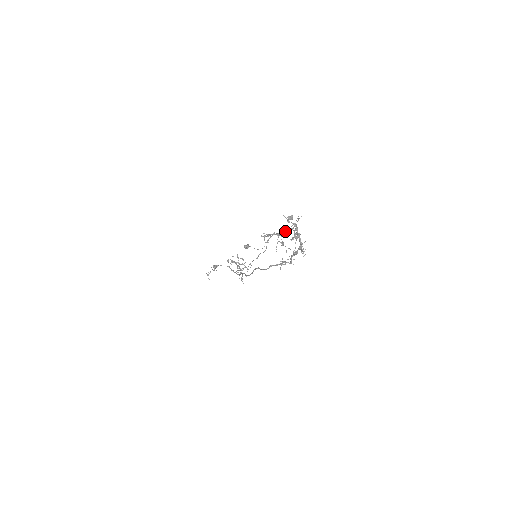
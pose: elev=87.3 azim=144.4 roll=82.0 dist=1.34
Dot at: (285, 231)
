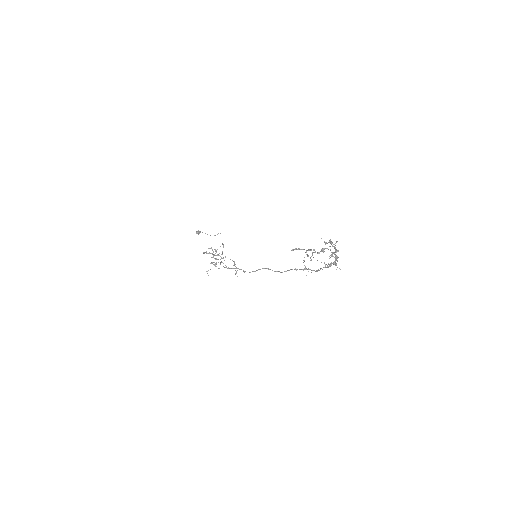
Dot at: (322, 250)
